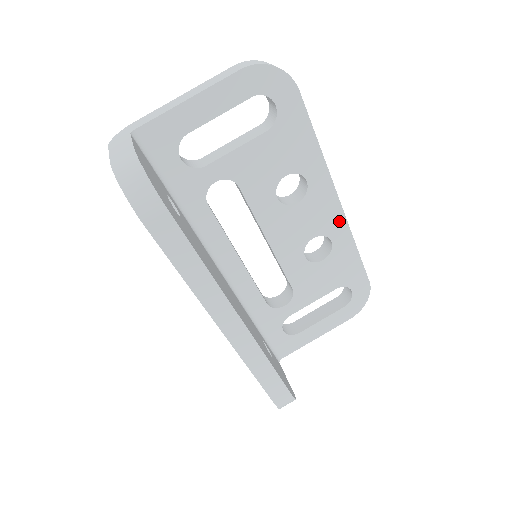
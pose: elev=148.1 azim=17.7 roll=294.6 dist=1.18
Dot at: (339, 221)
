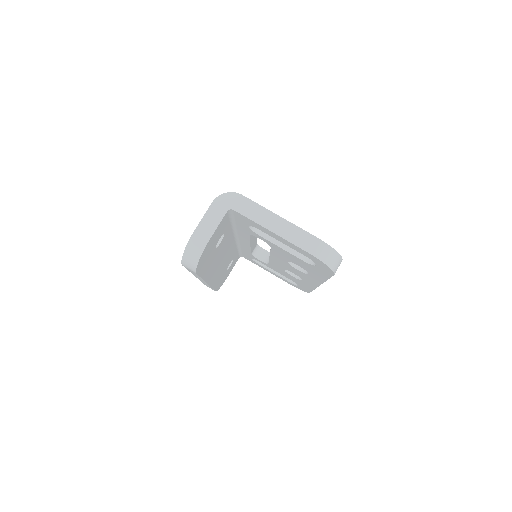
Dot at: (313, 284)
